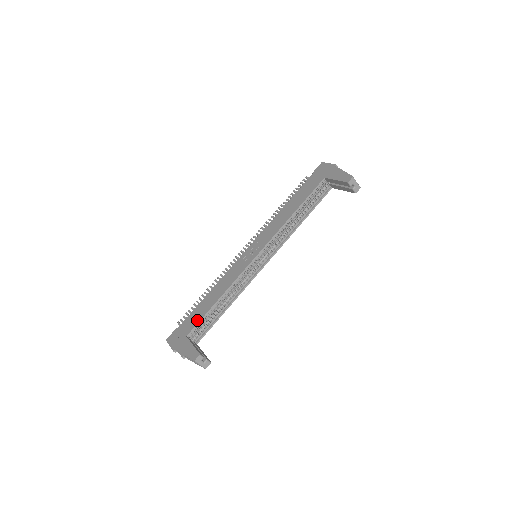
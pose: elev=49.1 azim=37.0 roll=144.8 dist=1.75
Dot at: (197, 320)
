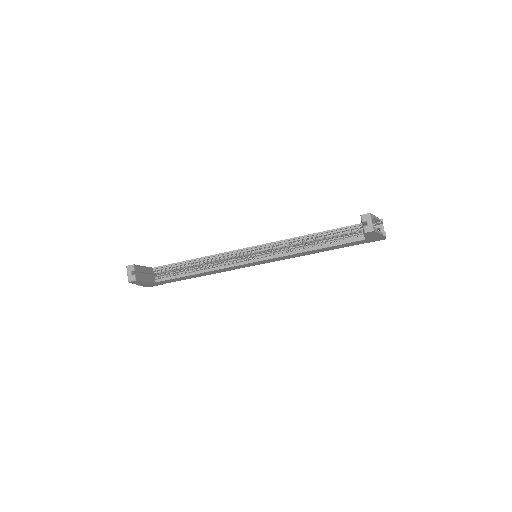
Dot at: (171, 264)
